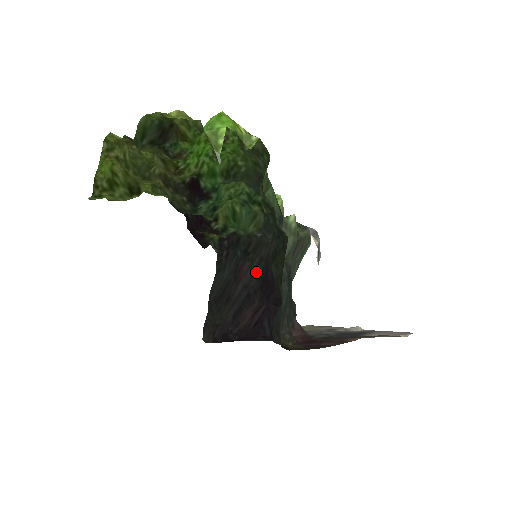
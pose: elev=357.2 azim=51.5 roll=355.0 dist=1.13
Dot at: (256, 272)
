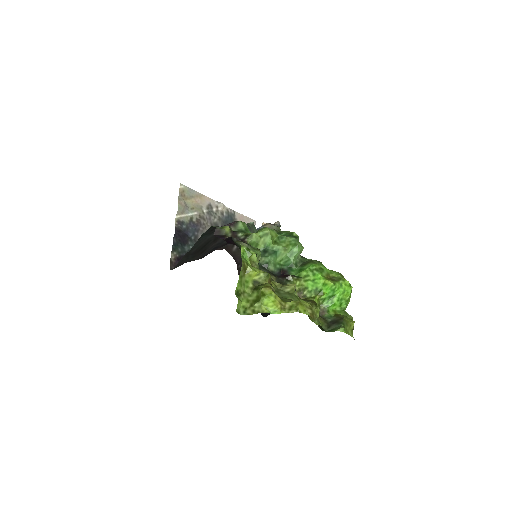
Dot at: occluded
